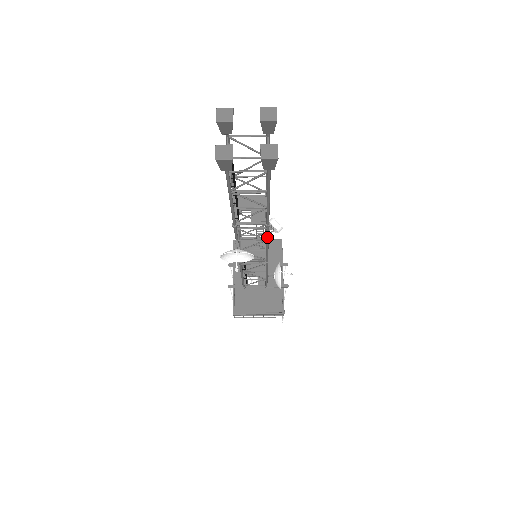
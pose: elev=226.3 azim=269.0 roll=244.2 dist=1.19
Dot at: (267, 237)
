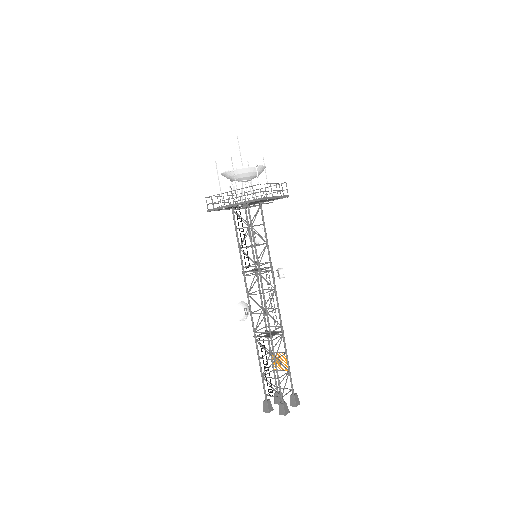
Dot at: (263, 314)
